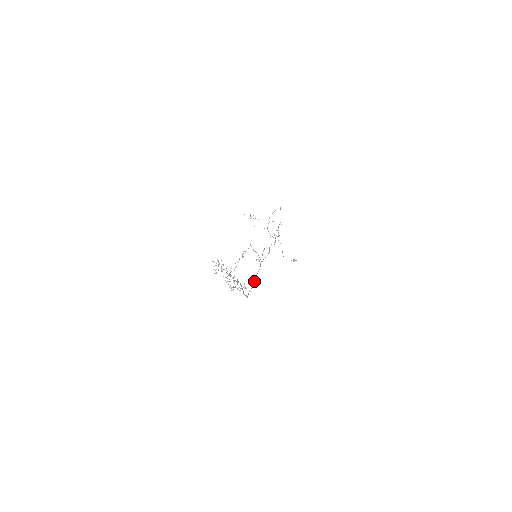
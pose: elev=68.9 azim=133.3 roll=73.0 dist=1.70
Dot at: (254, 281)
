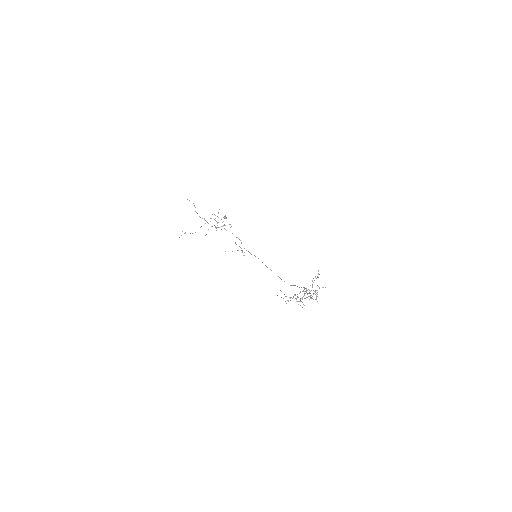
Dot at: occluded
